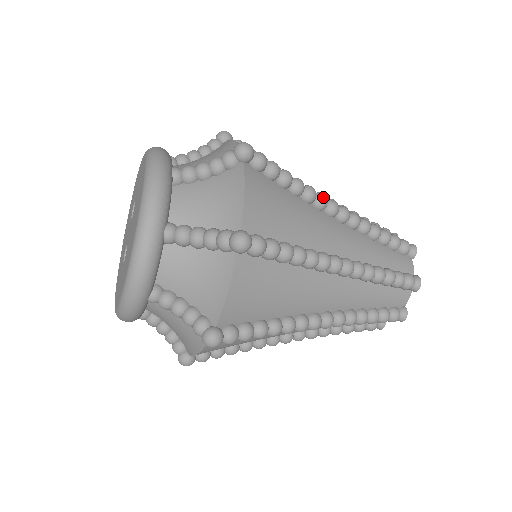
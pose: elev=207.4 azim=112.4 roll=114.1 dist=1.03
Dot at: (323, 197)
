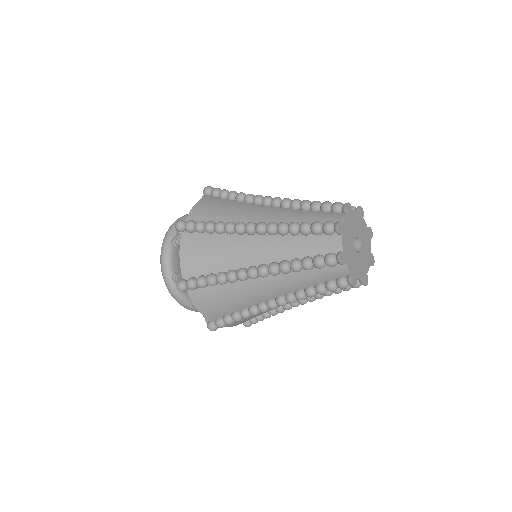
Dot at: (256, 196)
